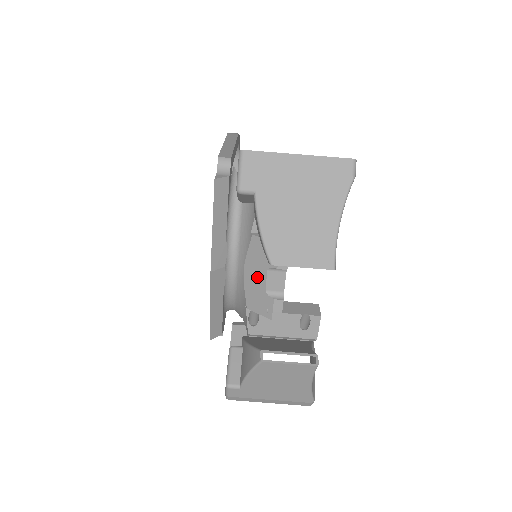
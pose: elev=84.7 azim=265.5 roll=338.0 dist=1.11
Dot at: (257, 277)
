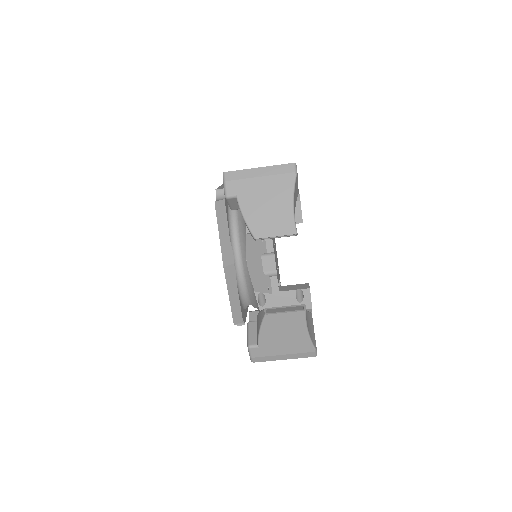
Dot at: (256, 264)
